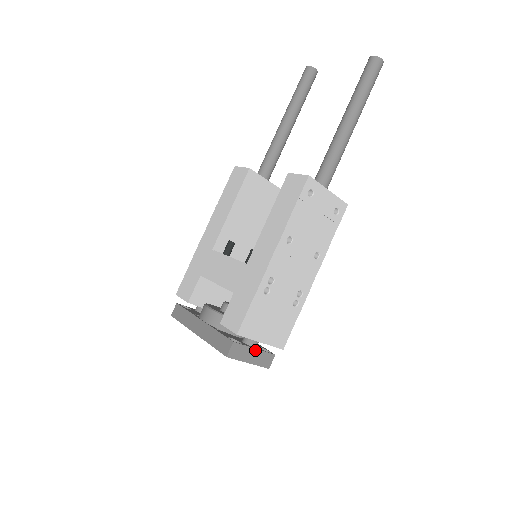
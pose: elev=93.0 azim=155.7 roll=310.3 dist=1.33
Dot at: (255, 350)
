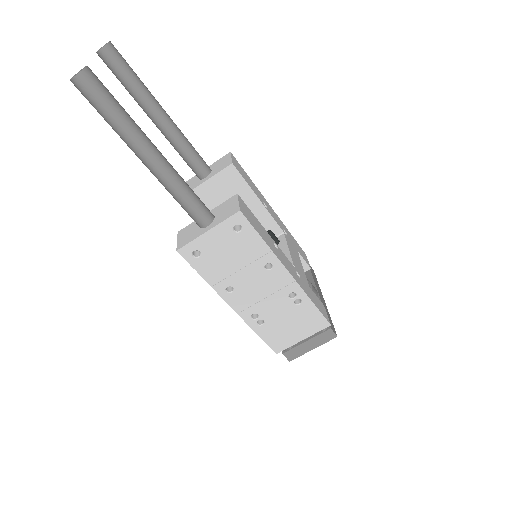
Dot at: (307, 341)
